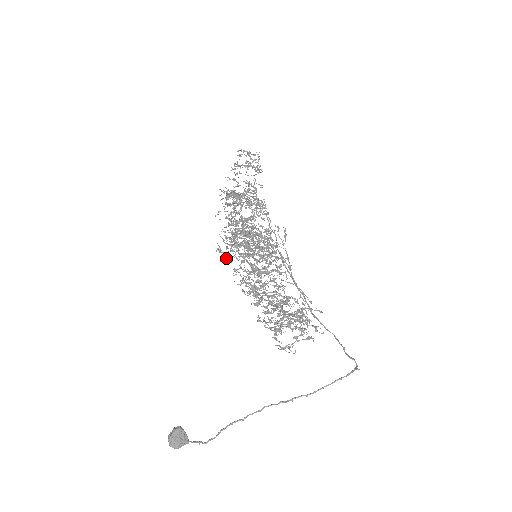
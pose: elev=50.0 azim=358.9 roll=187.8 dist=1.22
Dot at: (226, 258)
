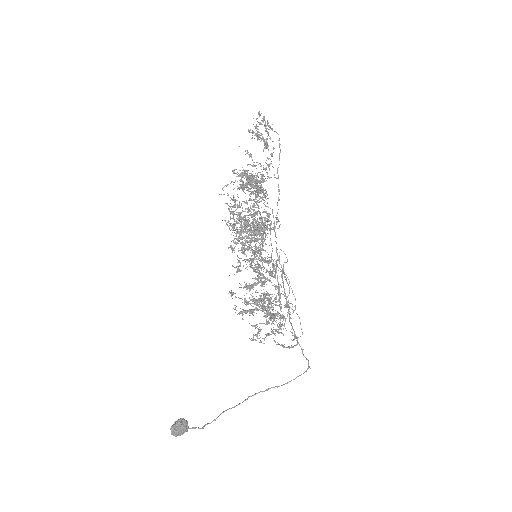
Dot at: (258, 276)
